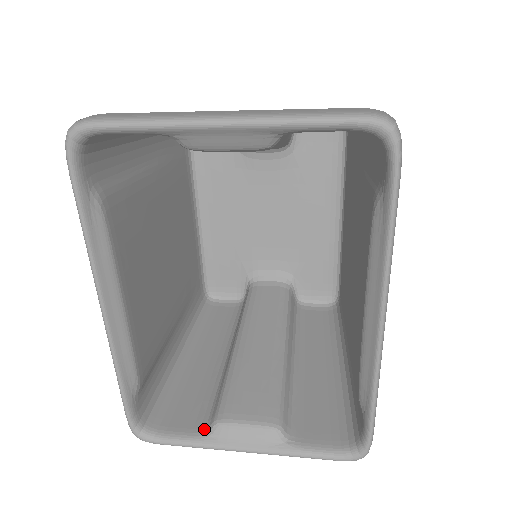
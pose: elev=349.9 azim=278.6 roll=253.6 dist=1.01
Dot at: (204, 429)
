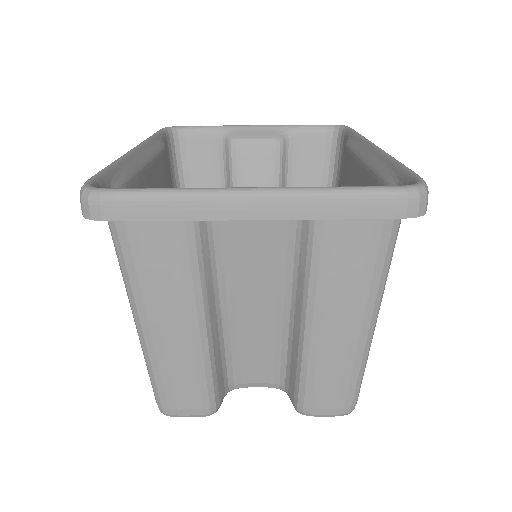
Dot at: occluded
